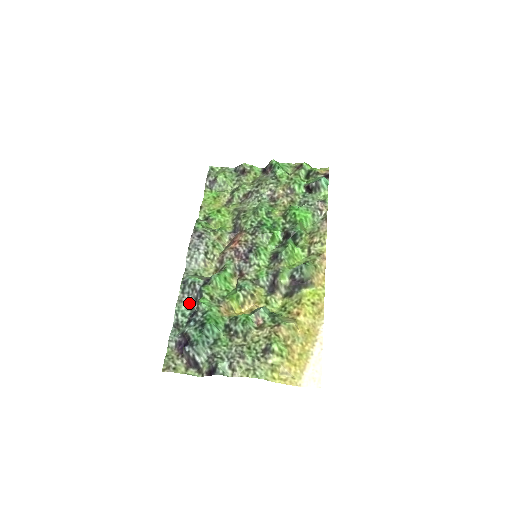
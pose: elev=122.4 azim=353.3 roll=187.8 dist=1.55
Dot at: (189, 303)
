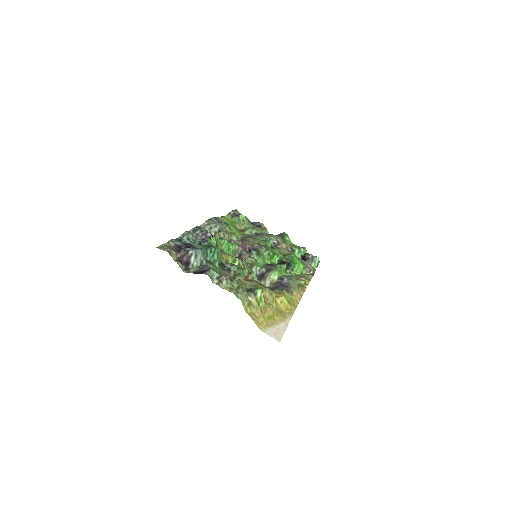
Dot at: (196, 238)
